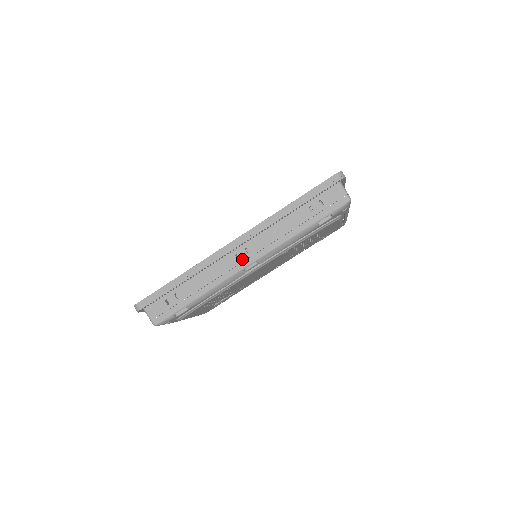
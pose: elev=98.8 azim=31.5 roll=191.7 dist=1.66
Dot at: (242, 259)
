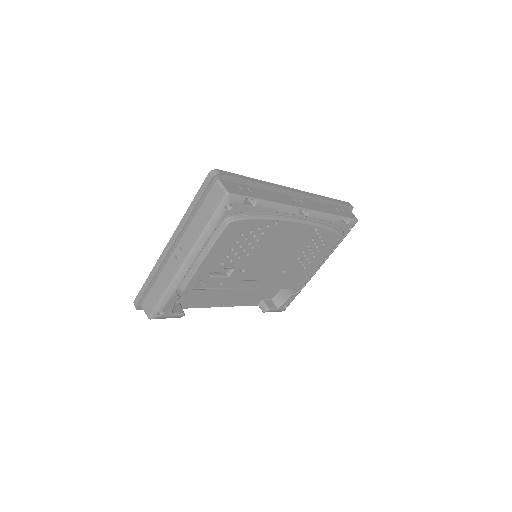
Dot at: (299, 203)
